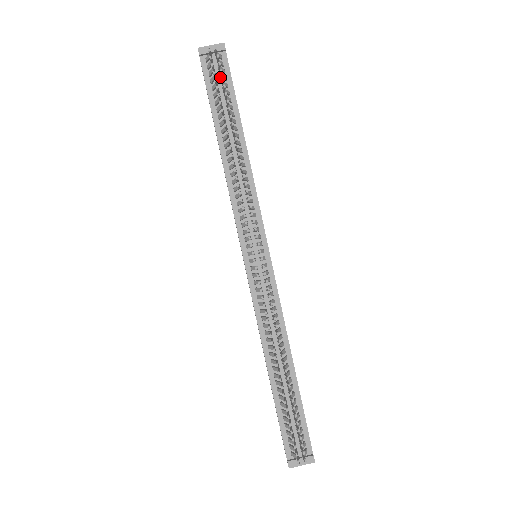
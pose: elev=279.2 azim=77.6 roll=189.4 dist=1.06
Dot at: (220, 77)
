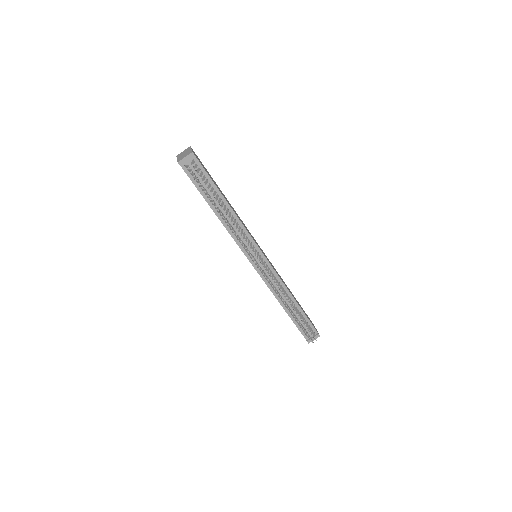
Dot at: occluded
